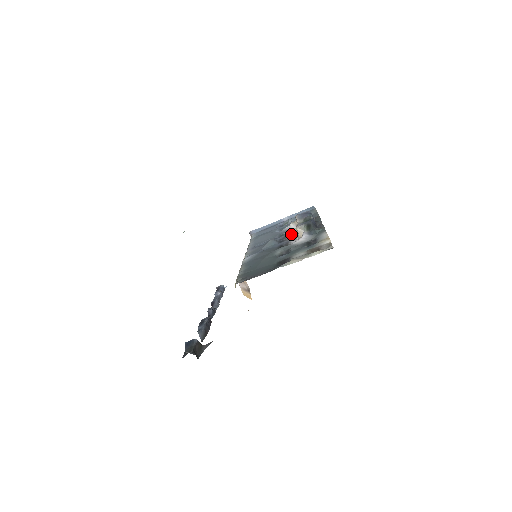
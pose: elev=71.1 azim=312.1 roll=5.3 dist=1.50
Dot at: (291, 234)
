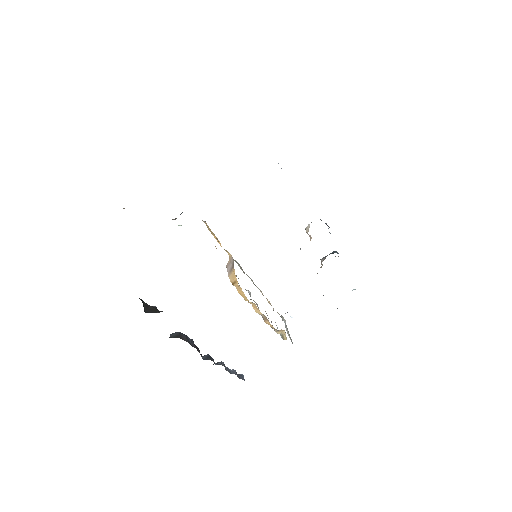
Dot at: occluded
